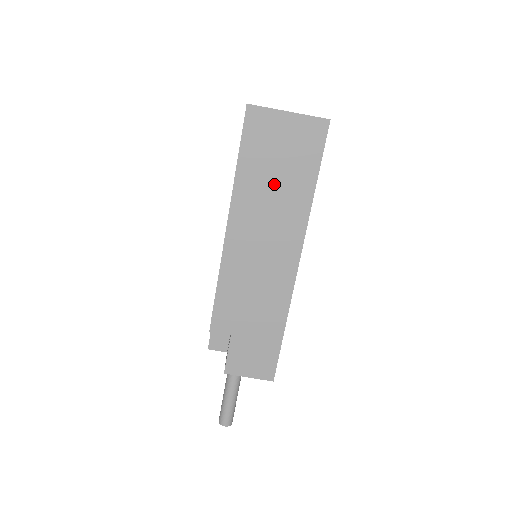
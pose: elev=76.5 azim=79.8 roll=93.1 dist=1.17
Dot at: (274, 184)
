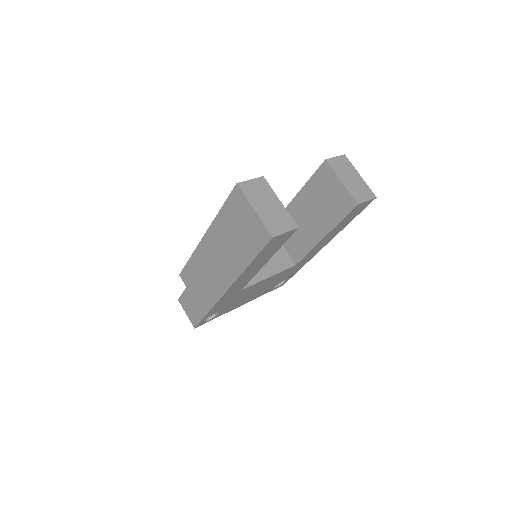
Dot at: (232, 240)
